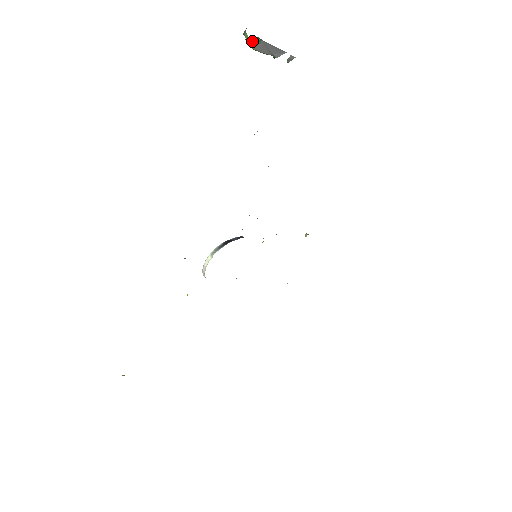
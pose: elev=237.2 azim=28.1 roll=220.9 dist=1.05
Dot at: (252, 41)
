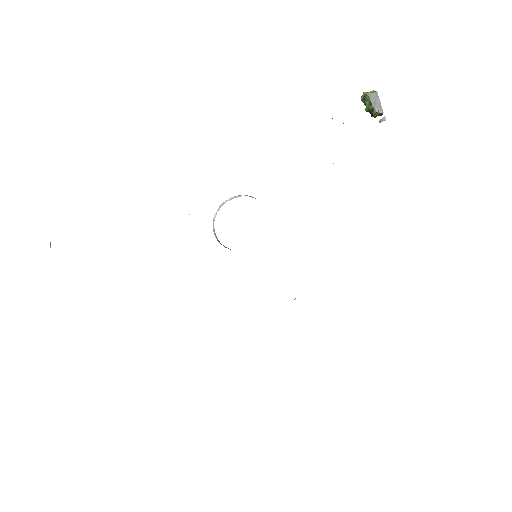
Dot at: occluded
